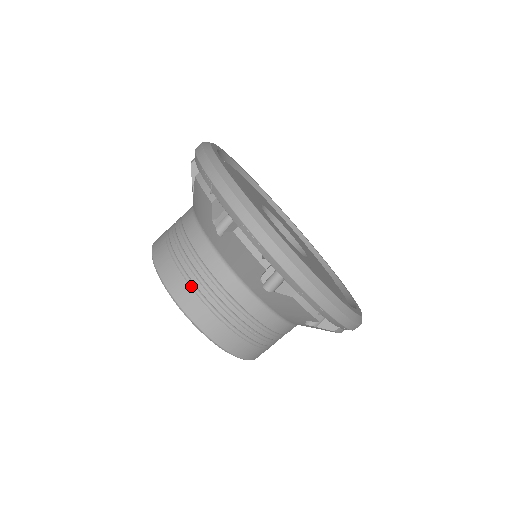
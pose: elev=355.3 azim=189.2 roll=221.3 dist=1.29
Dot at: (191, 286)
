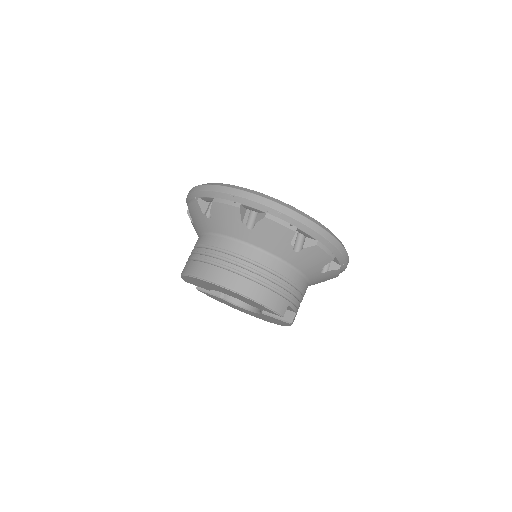
Dot at: (206, 263)
